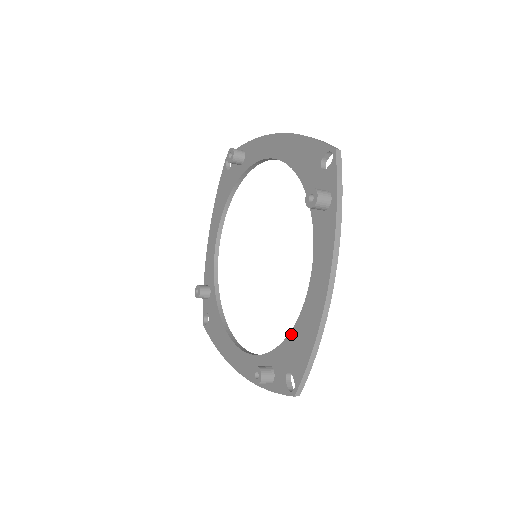
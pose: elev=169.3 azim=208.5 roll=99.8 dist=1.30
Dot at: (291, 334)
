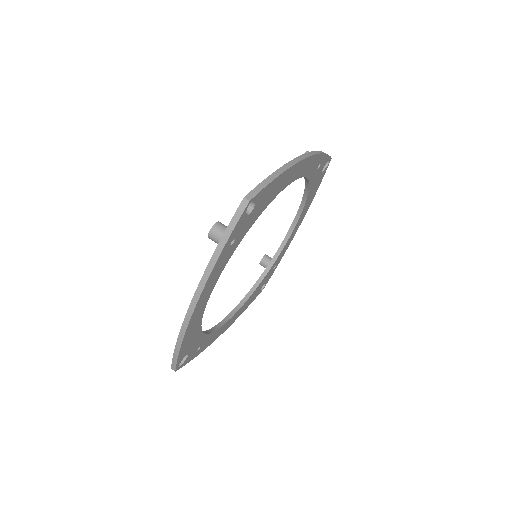
Dot at: occluded
